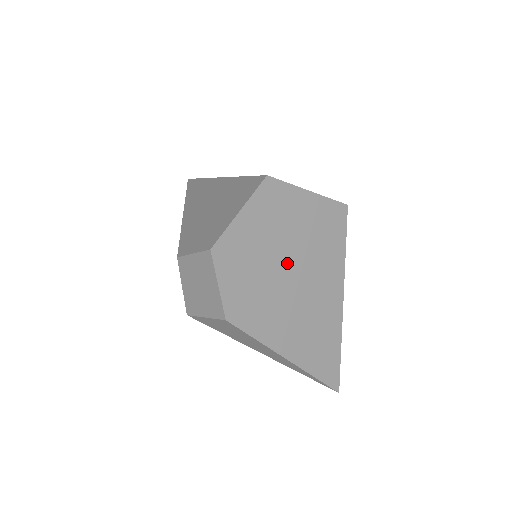
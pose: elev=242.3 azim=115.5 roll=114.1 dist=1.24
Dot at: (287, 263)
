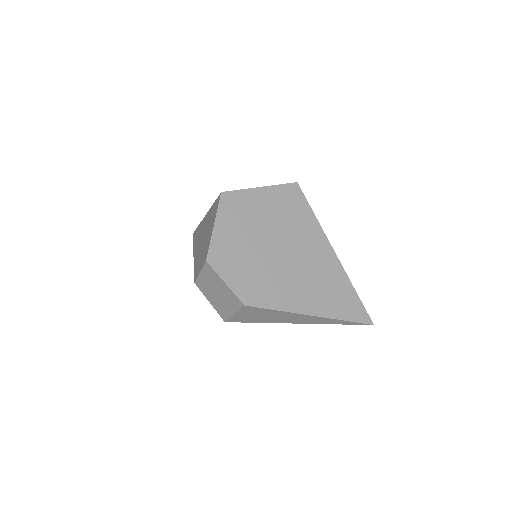
Dot at: (271, 245)
